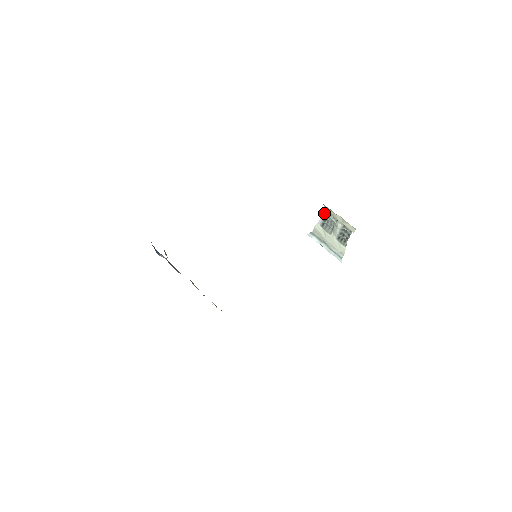
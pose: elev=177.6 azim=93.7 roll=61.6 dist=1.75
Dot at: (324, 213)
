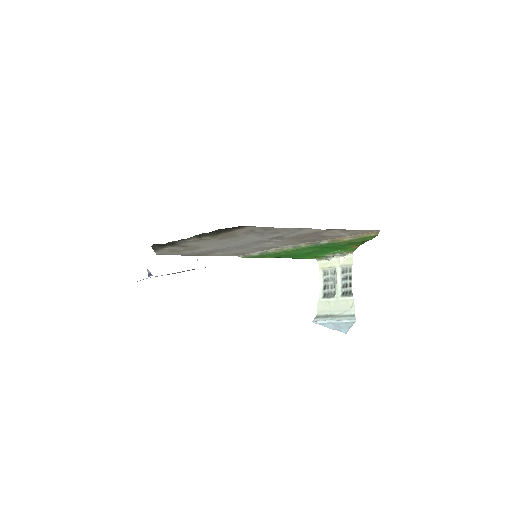
Dot at: (321, 276)
